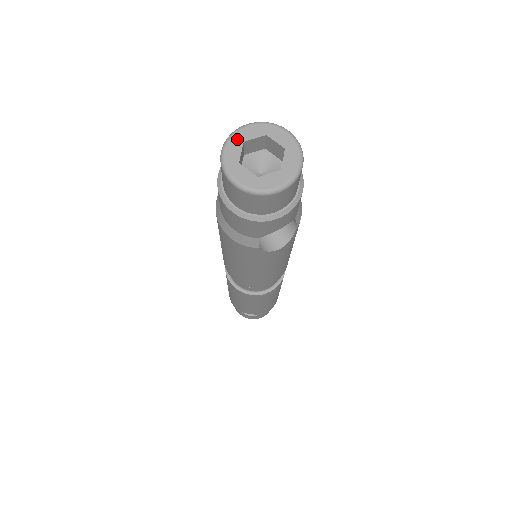
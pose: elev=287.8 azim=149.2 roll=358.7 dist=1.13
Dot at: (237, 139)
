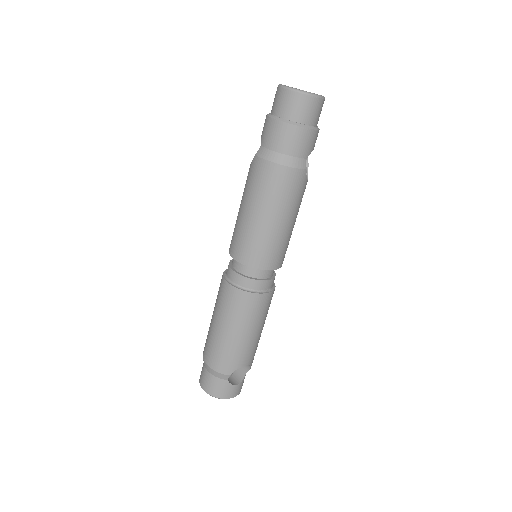
Dot at: occluded
